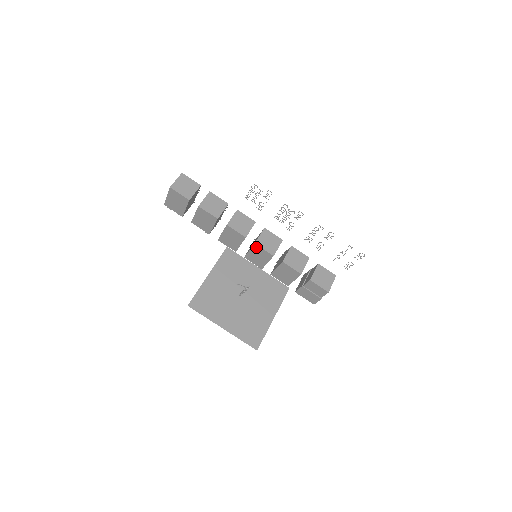
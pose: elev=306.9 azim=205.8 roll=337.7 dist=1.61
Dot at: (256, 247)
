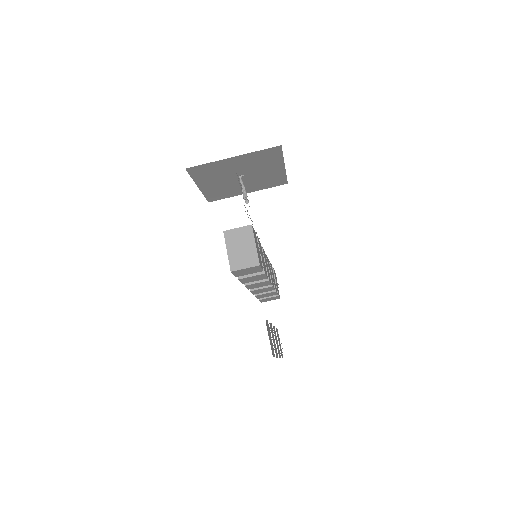
Dot at: occluded
